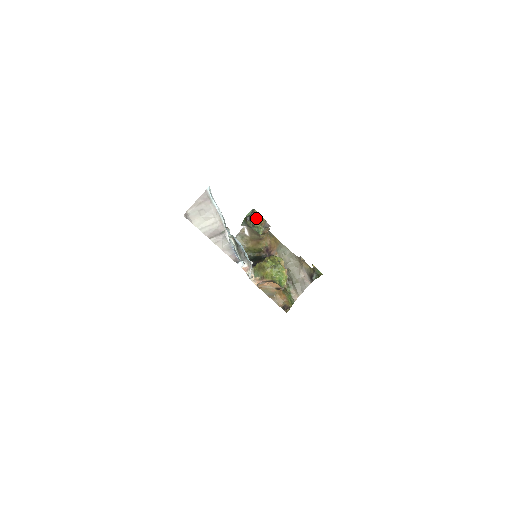
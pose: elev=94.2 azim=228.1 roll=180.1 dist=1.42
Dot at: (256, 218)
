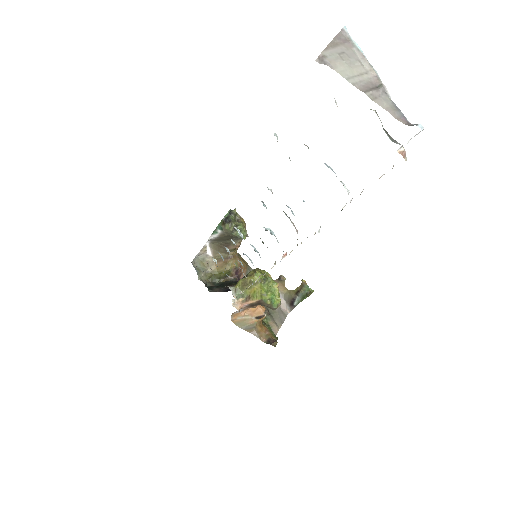
Dot at: (236, 220)
